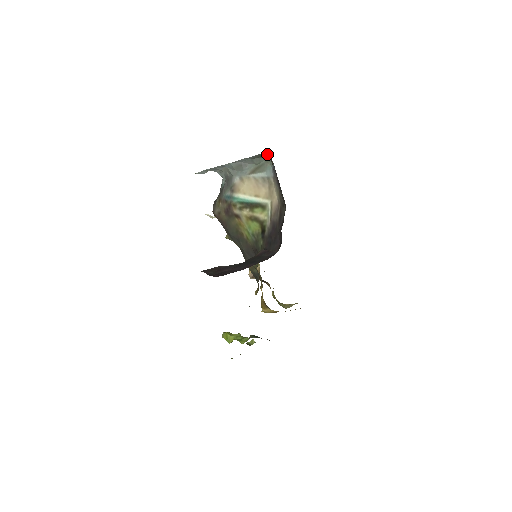
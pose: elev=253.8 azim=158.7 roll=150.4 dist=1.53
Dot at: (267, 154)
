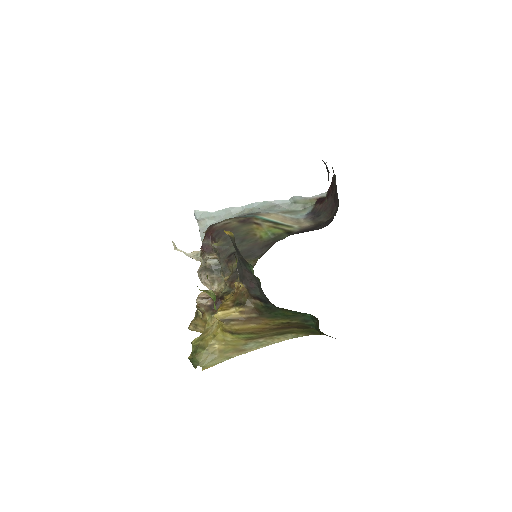
Dot at: (319, 197)
